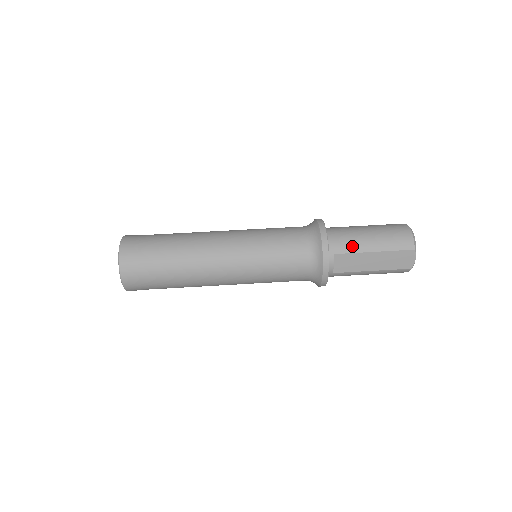
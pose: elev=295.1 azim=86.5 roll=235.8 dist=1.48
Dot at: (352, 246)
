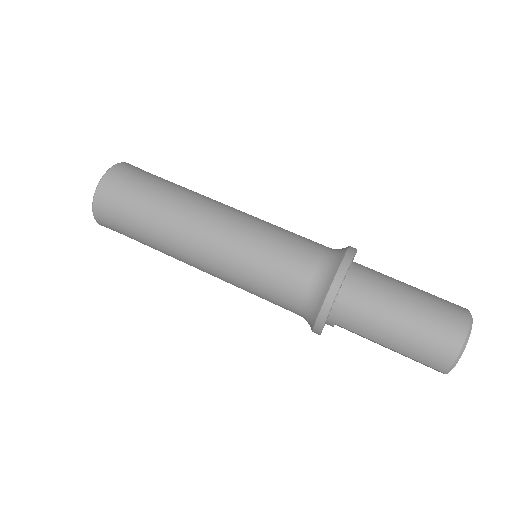
Dot at: (362, 330)
